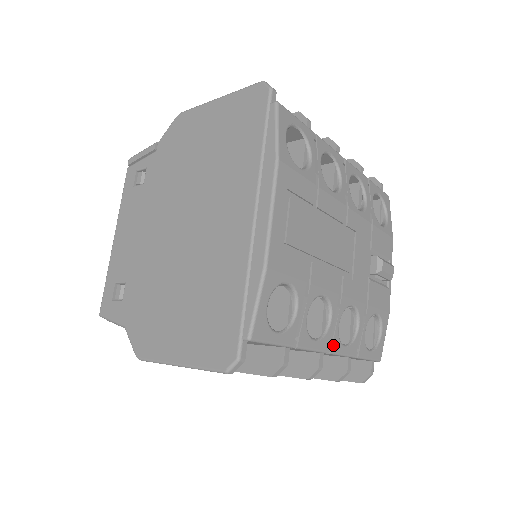
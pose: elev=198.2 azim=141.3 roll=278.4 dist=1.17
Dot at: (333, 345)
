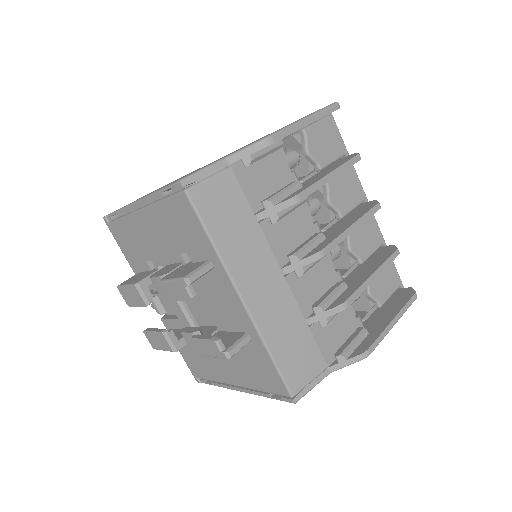
Dot at: occluded
